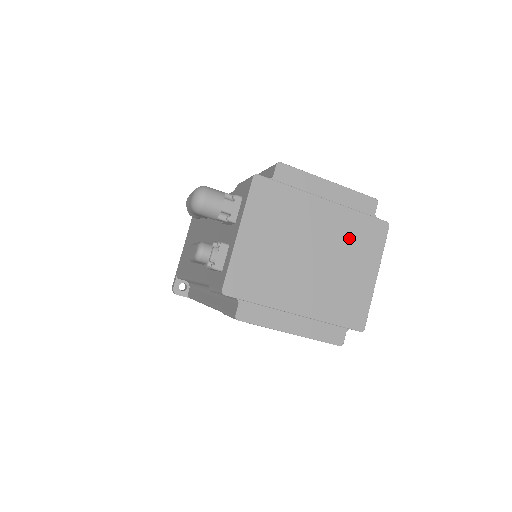
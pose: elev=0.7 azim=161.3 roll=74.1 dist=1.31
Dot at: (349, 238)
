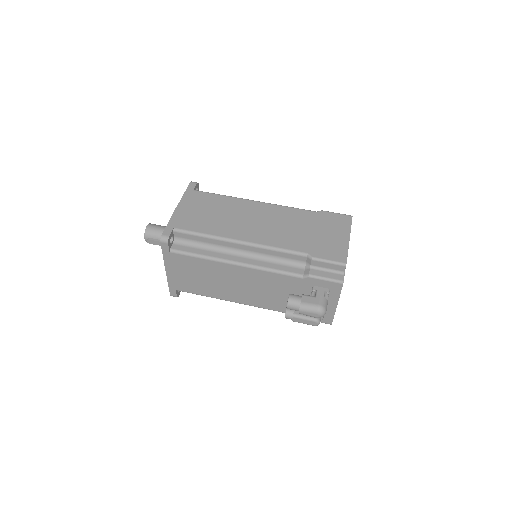
Dot at: occluded
